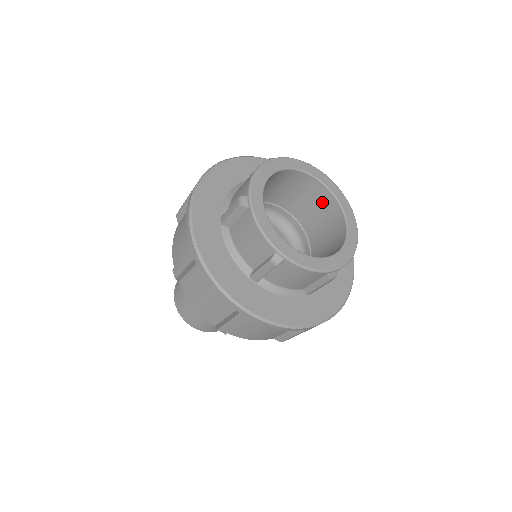
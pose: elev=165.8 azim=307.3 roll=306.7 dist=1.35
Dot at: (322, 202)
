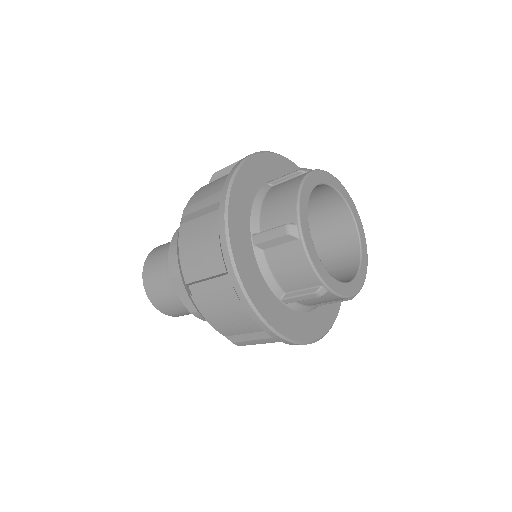
Dot at: (334, 210)
